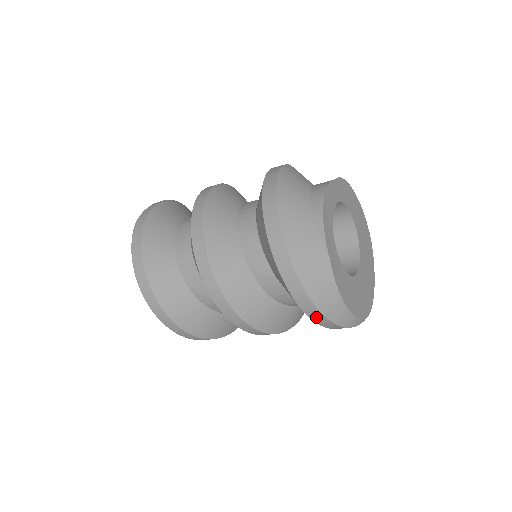
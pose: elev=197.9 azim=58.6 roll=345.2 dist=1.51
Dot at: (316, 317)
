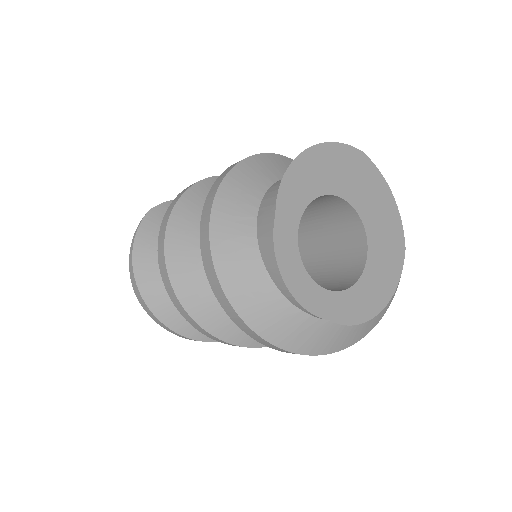
Dot at: occluded
